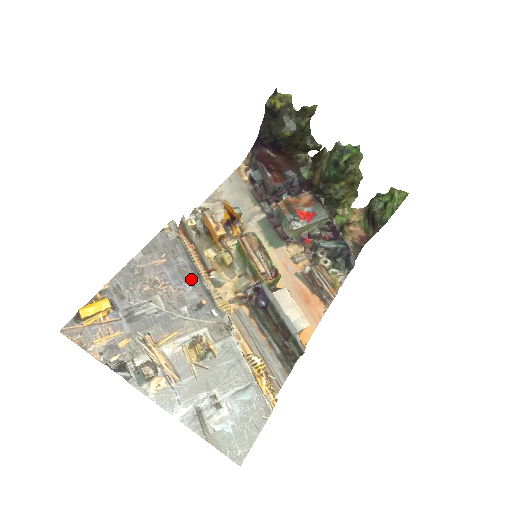
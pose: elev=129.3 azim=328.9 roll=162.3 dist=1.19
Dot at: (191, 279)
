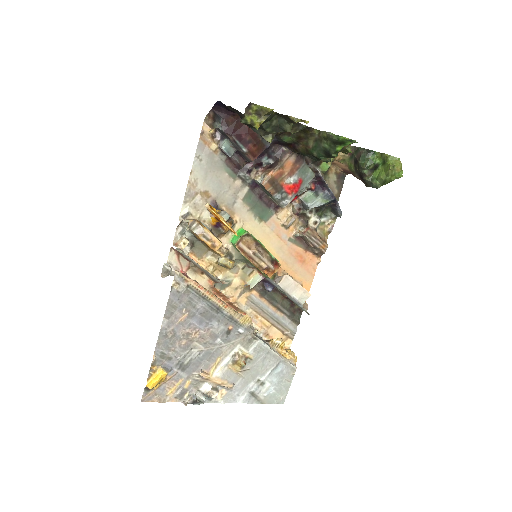
Dot at: (214, 317)
